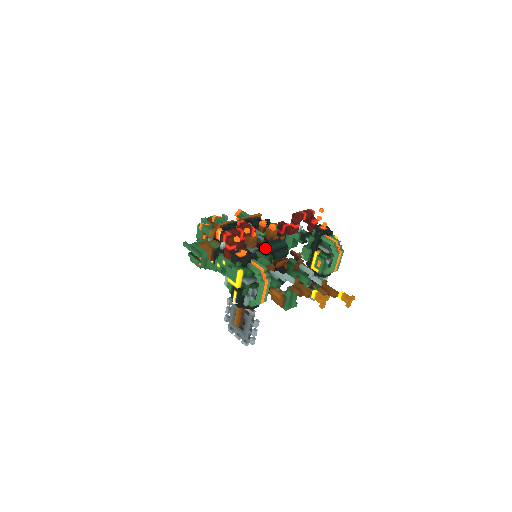
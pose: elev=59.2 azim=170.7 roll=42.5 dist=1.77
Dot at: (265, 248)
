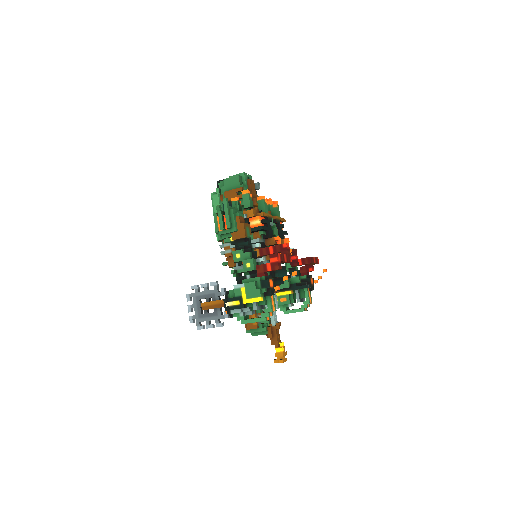
Dot at: (276, 271)
